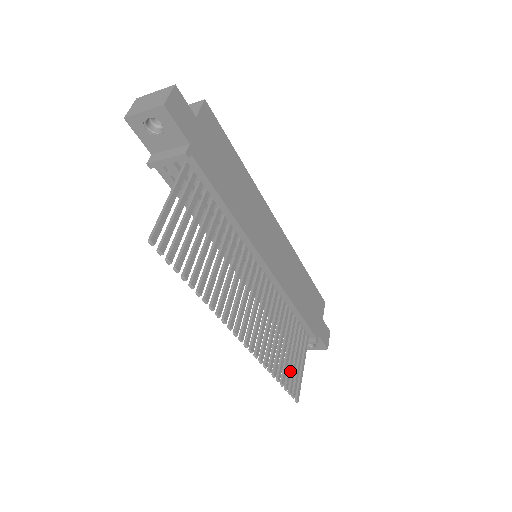
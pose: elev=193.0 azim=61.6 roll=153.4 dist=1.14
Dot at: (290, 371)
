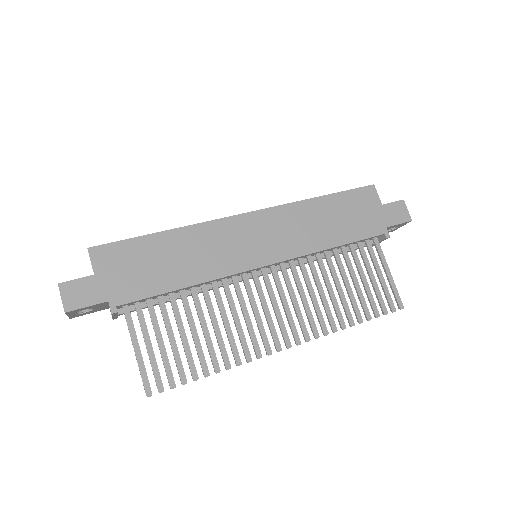
Dot at: (372, 297)
